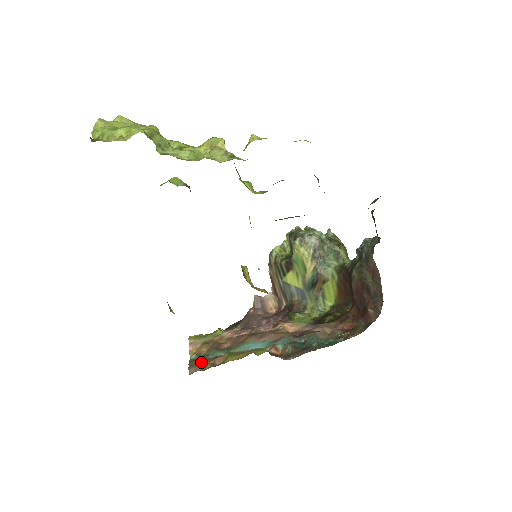
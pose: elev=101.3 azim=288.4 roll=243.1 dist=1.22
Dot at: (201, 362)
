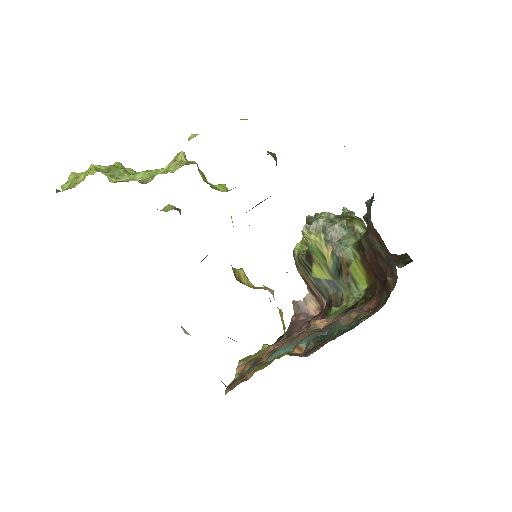
Dot at: (237, 381)
